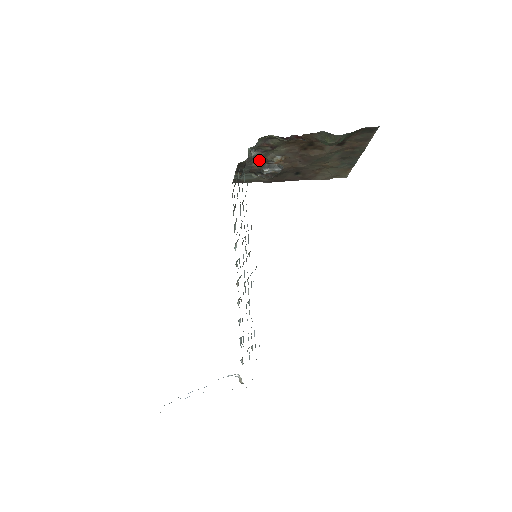
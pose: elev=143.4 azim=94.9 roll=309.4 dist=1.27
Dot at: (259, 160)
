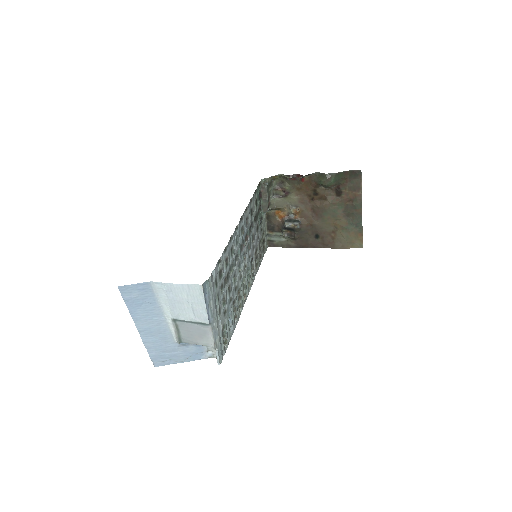
Dot at: (281, 213)
